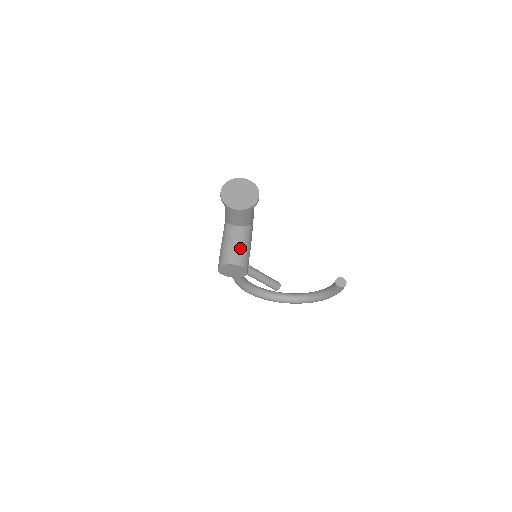
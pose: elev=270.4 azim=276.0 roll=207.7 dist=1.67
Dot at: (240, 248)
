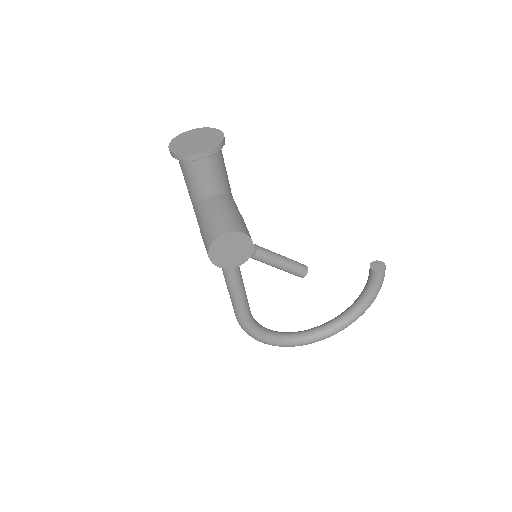
Dot at: (228, 214)
